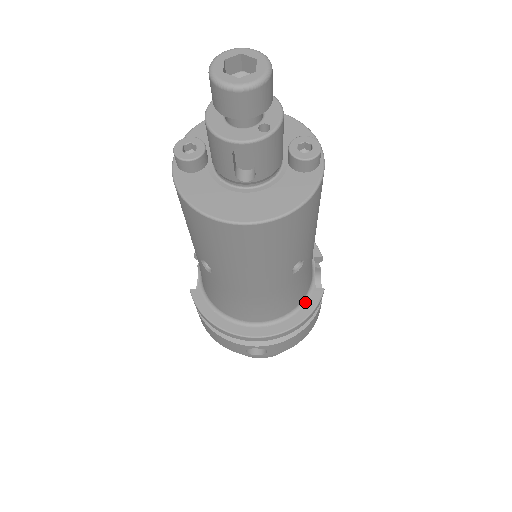
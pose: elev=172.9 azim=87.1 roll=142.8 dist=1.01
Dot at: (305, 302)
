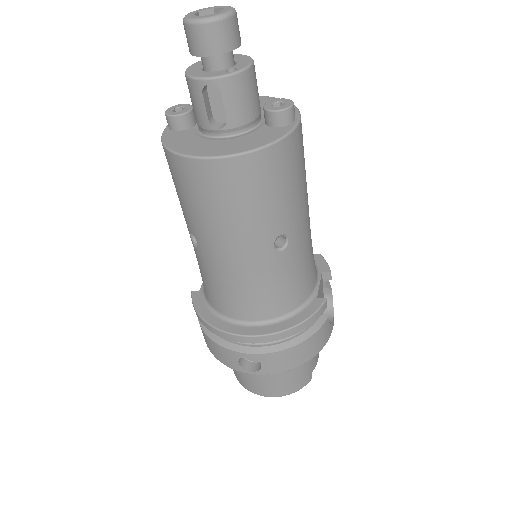
Dot at: (303, 308)
